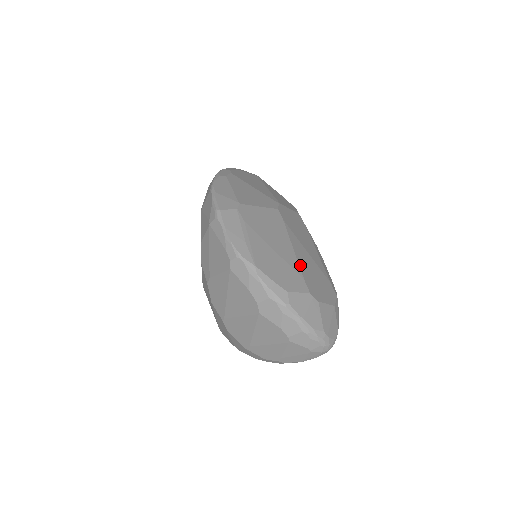
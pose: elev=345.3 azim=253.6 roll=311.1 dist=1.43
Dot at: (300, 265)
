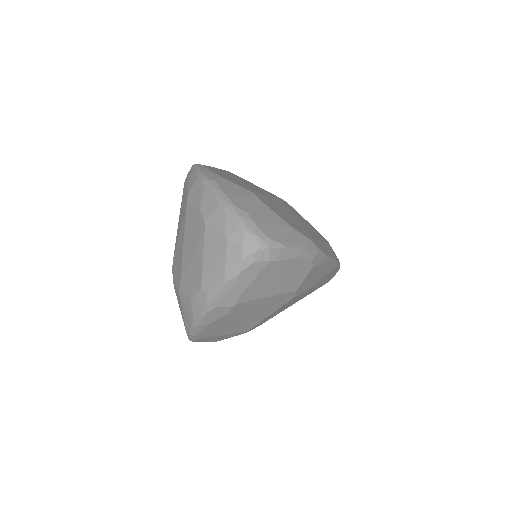
Dot at: (266, 196)
